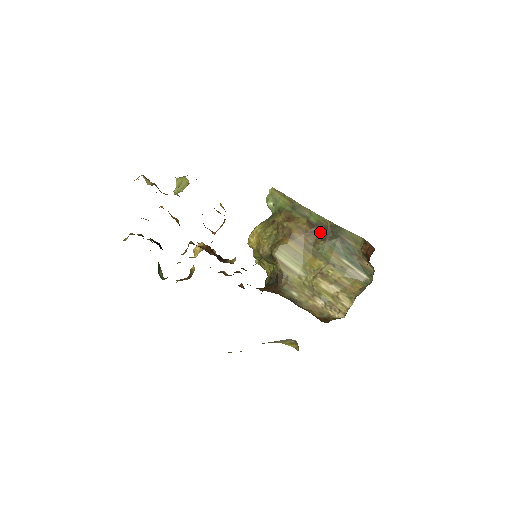
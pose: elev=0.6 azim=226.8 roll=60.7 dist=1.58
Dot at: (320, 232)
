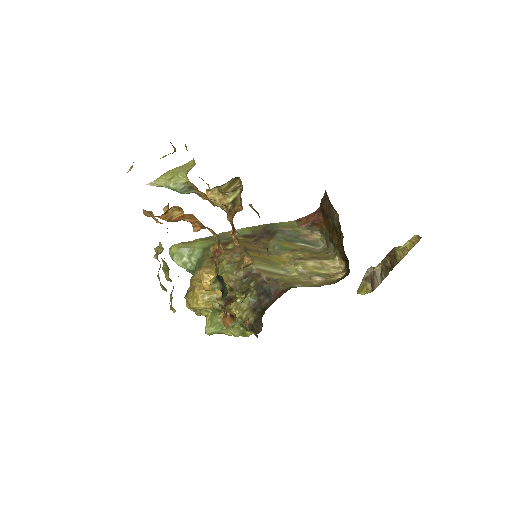
Dot at: (261, 237)
